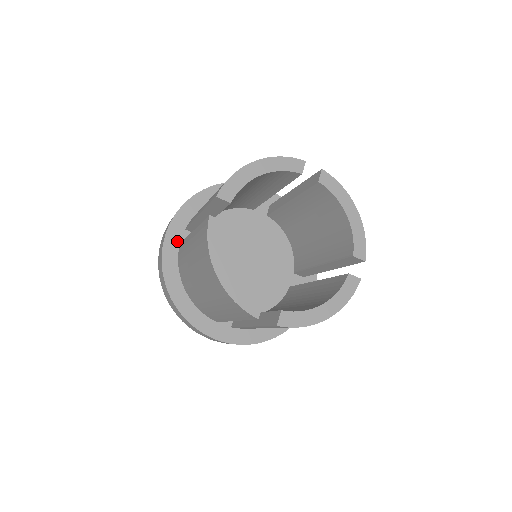
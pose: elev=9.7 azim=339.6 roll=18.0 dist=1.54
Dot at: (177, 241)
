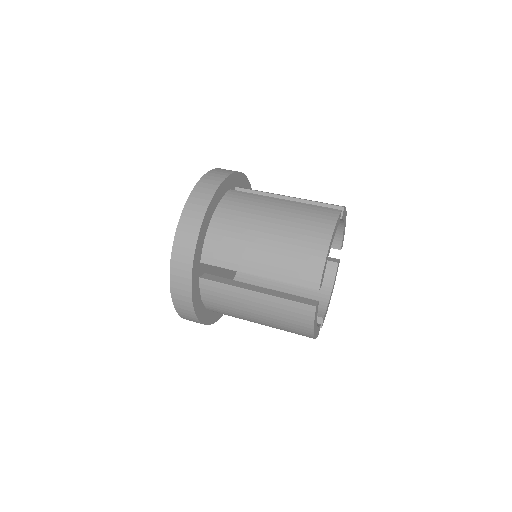
Dot at: (197, 277)
